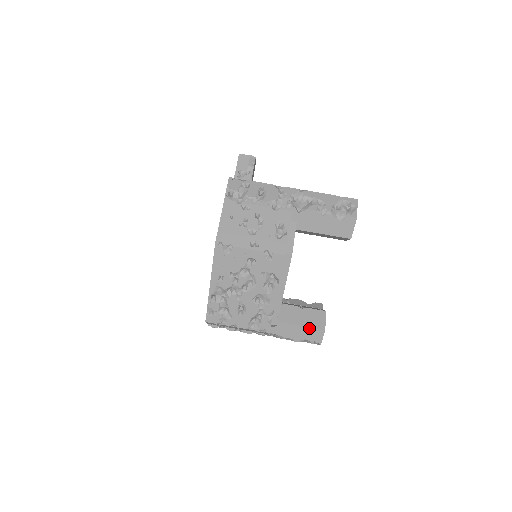
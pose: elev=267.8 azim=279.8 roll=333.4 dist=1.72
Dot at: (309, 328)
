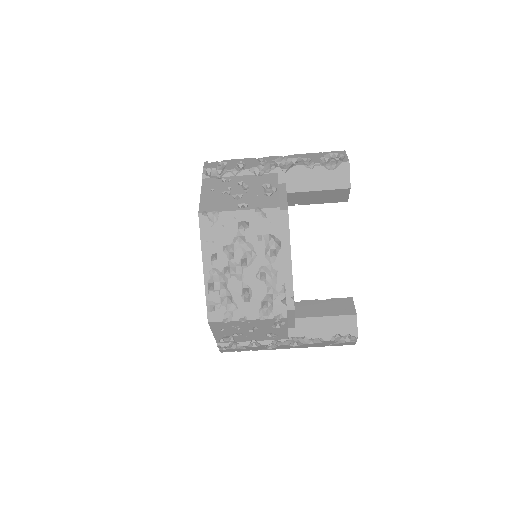
Dot at: (337, 317)
